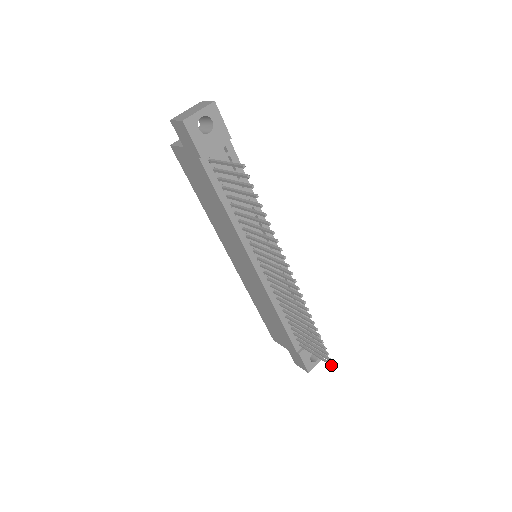
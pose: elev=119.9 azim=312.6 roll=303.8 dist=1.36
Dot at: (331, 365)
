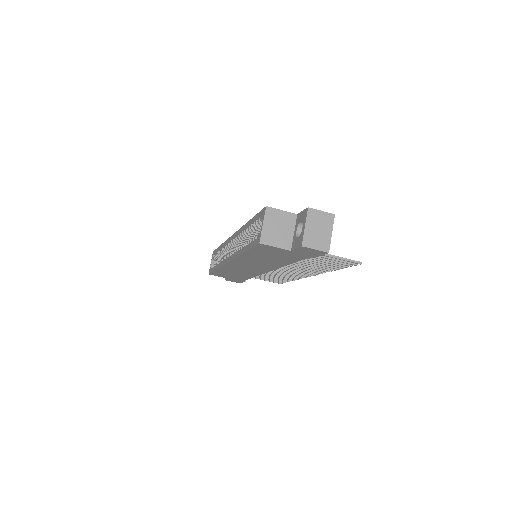
Dot at: occluded
